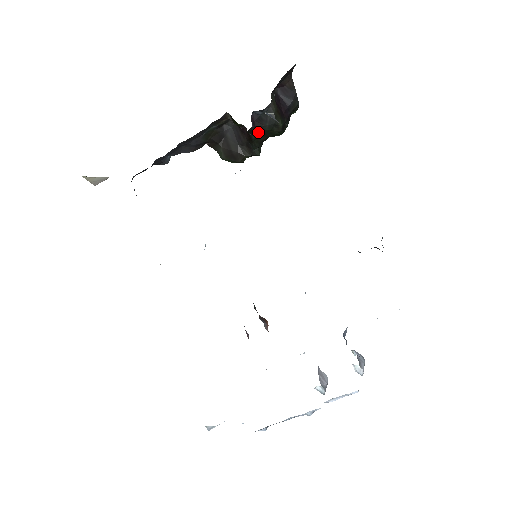
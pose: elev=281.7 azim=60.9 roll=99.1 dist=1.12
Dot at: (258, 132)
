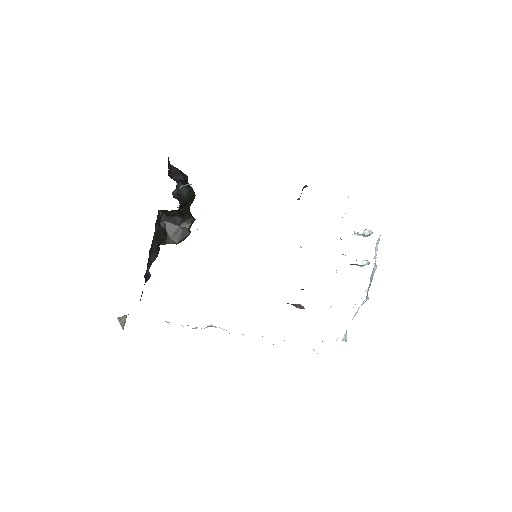
Dot at: (184, 204)
